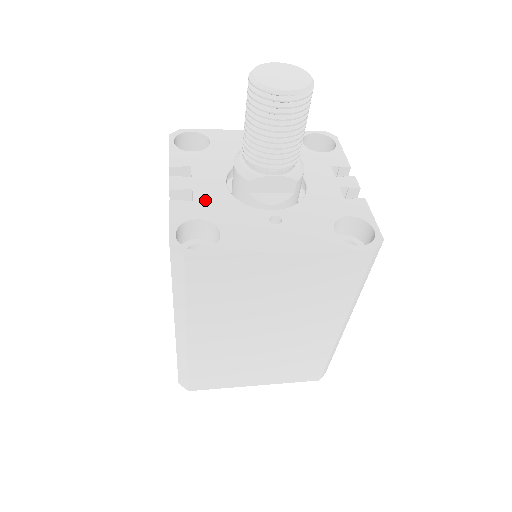
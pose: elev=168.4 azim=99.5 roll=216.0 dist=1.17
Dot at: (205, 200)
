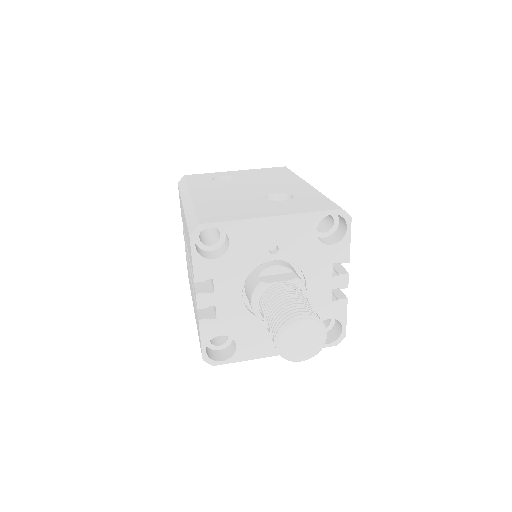
Dot at: (226, 317)
